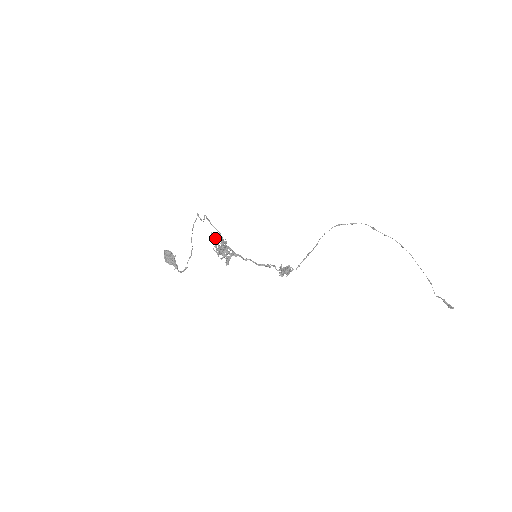
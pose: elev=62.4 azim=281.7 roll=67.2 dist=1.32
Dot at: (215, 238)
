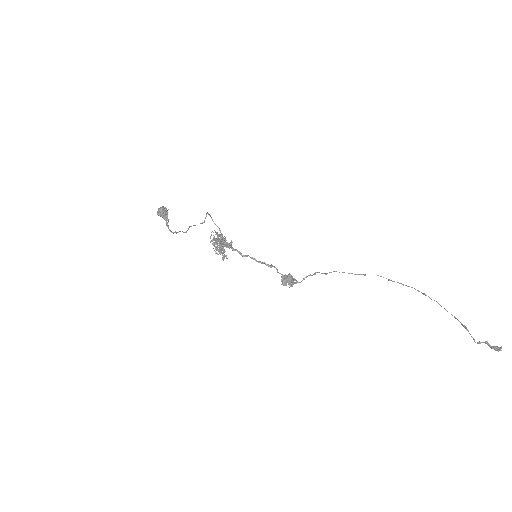
Dot at: (214, 237)
